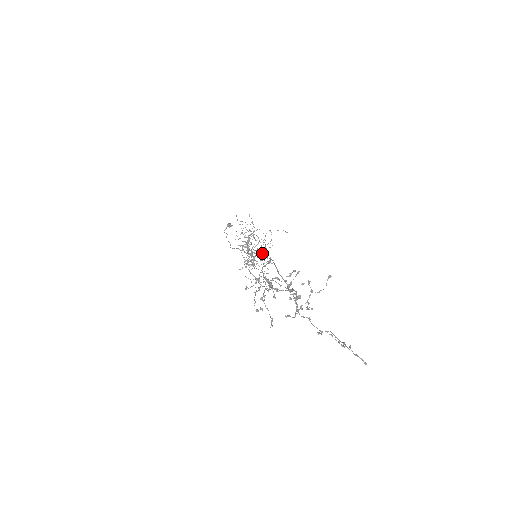
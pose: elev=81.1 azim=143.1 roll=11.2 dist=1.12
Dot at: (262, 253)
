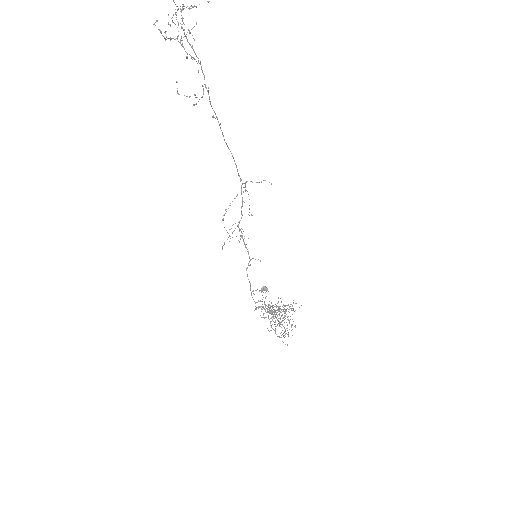
Dot at: (287, 328)
